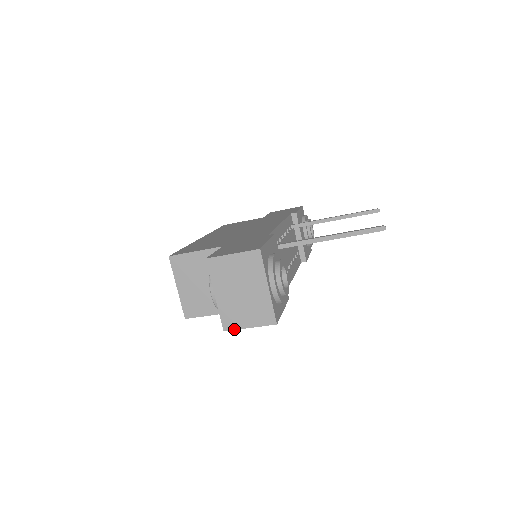
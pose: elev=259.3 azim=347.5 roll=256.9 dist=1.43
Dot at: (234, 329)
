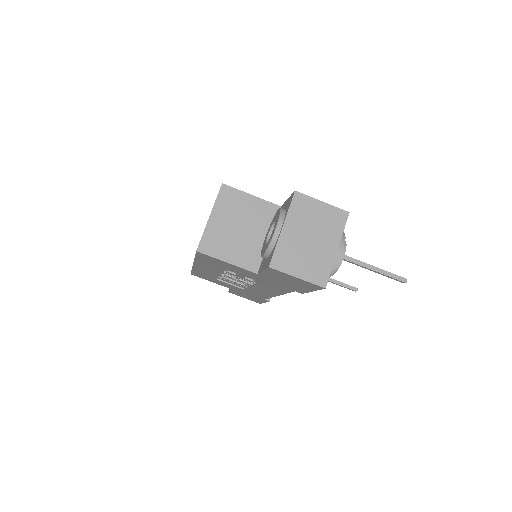
Dot at: (281, 270)
